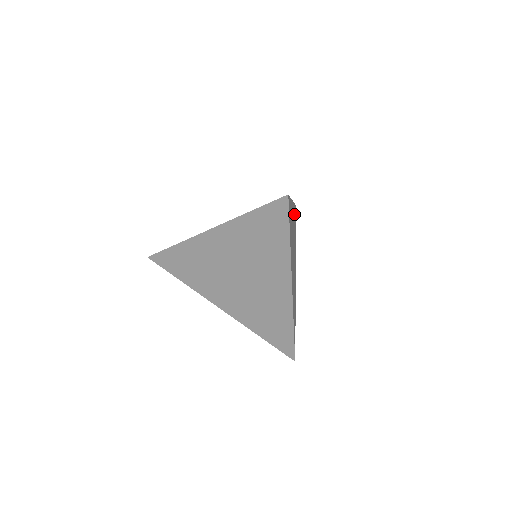
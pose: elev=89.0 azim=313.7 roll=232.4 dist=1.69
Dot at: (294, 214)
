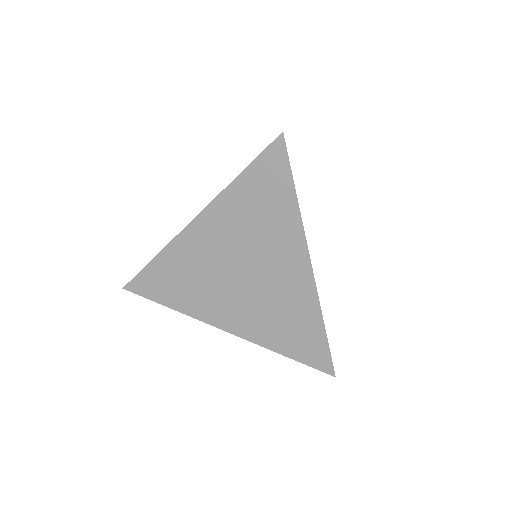
Dot at: occluded
